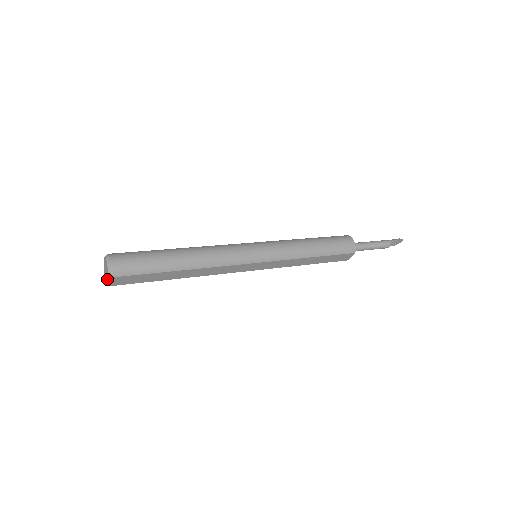
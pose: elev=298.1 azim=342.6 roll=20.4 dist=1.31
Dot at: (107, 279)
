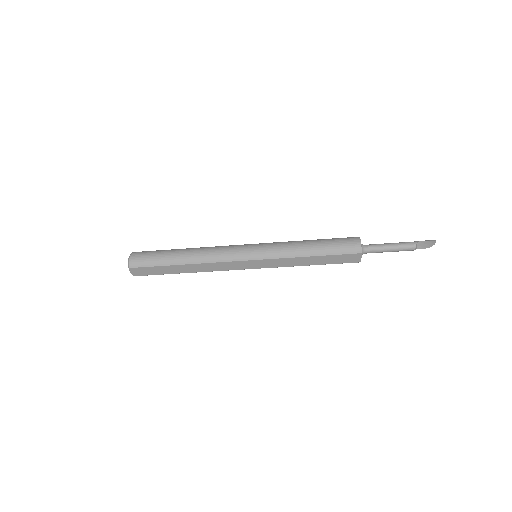
Dot at: (130, 270)
